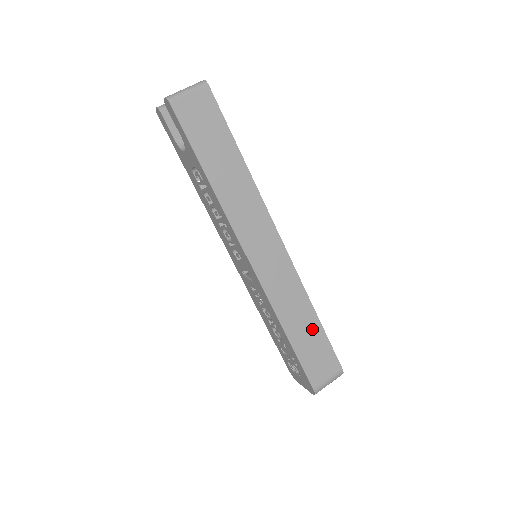
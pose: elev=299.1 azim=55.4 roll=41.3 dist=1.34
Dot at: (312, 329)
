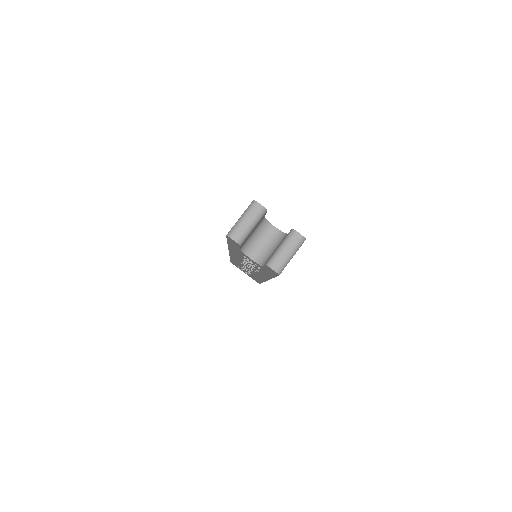
Dot at: occluded
